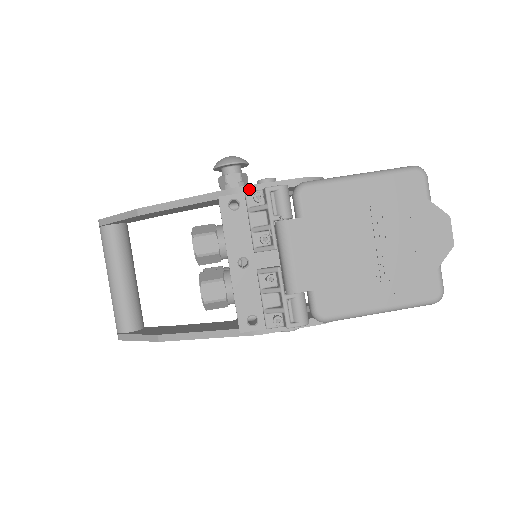
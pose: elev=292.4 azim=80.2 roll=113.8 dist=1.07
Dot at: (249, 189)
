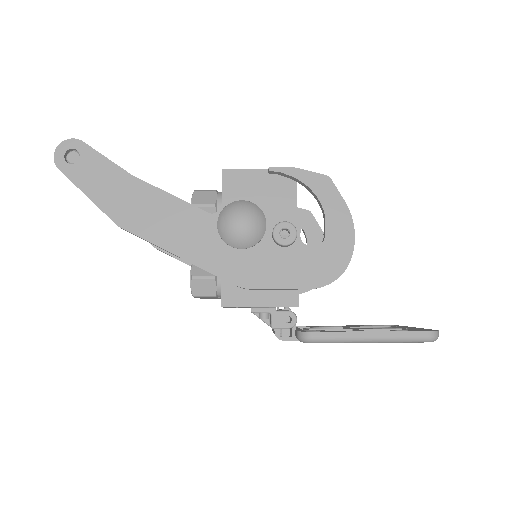
Dot at: (257, 290)
